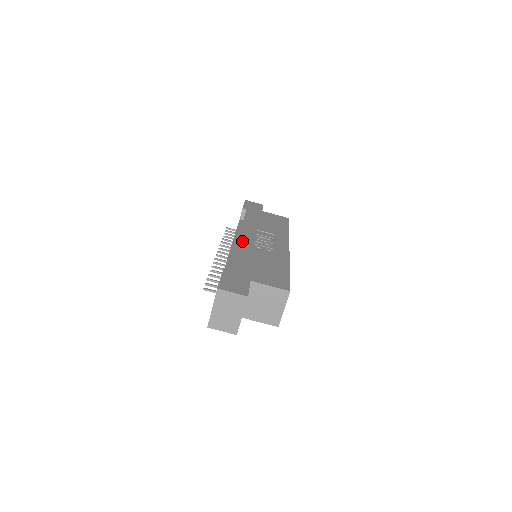
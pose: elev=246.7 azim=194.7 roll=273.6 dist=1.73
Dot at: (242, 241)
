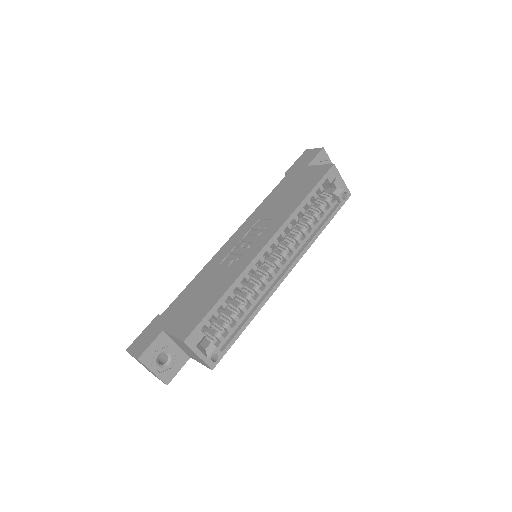
Dot at: (219, 253)
